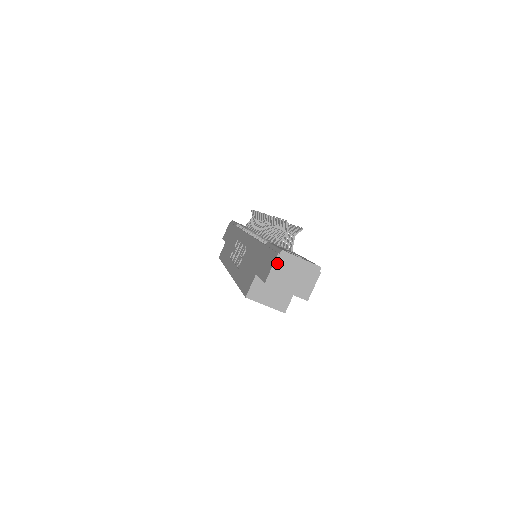
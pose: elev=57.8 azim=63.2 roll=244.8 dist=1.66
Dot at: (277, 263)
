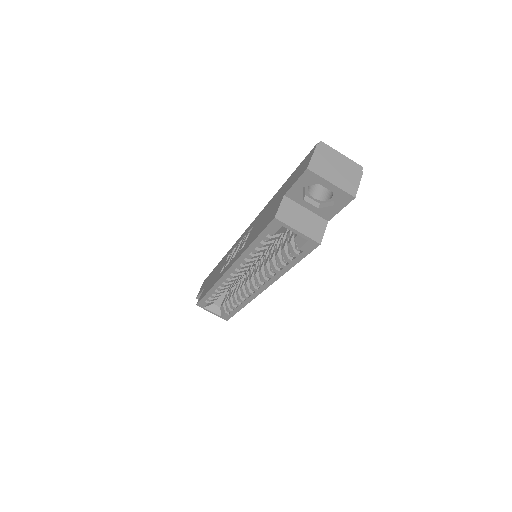
Dot at: (317, 152)
